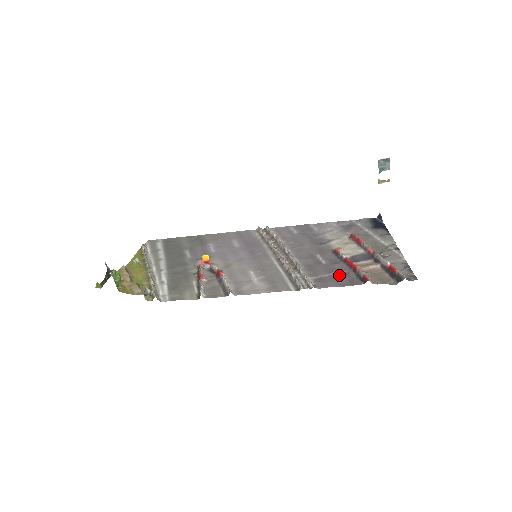
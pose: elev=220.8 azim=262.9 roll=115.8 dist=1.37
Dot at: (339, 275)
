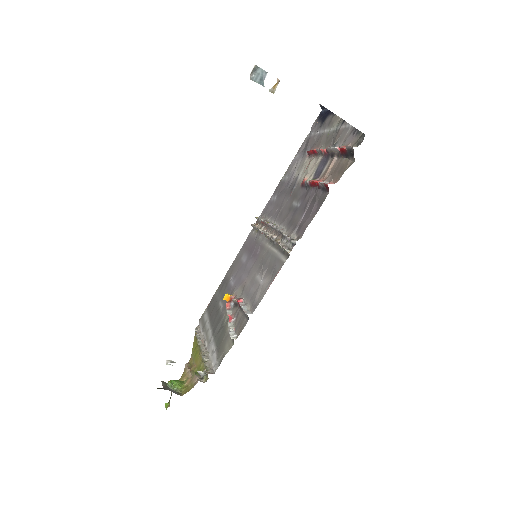
Dot at: (310, 205)
